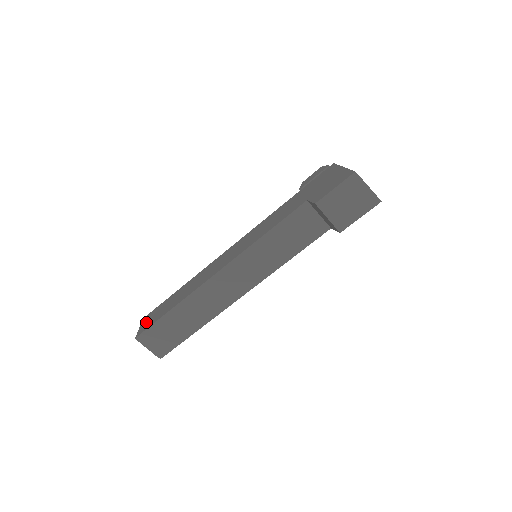
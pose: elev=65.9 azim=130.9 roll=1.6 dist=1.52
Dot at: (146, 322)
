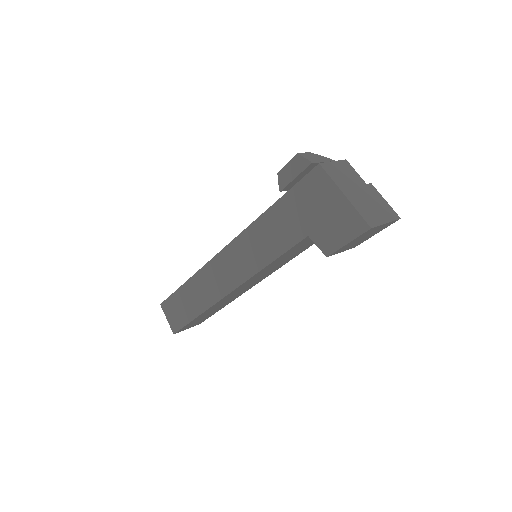
Dot at: (171, 317)
